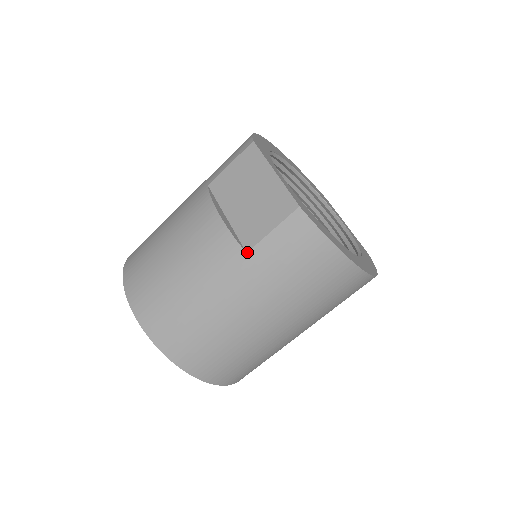
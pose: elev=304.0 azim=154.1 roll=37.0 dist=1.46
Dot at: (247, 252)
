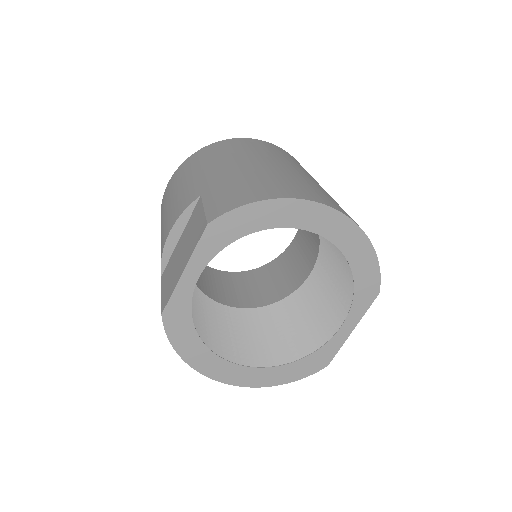
Dot at: (161, 277)
